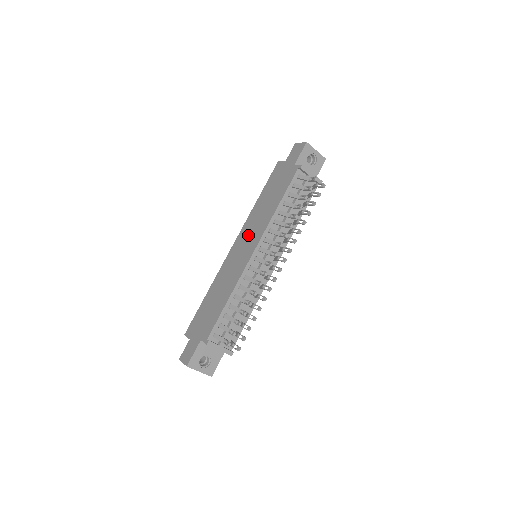
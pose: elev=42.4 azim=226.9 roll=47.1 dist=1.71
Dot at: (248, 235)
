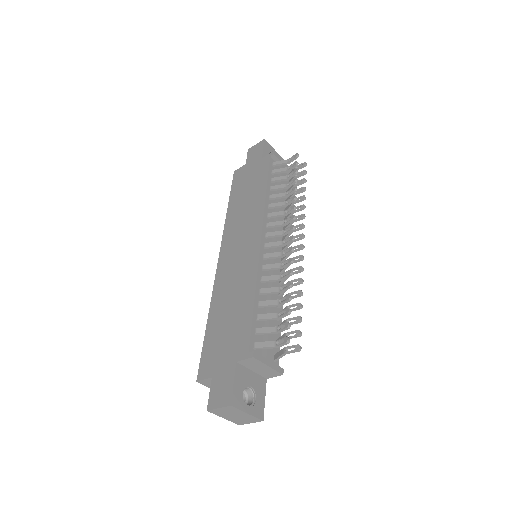
Dot at: (238, 234)
